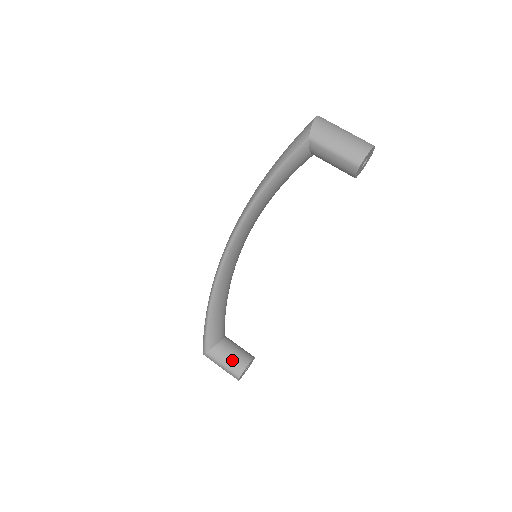
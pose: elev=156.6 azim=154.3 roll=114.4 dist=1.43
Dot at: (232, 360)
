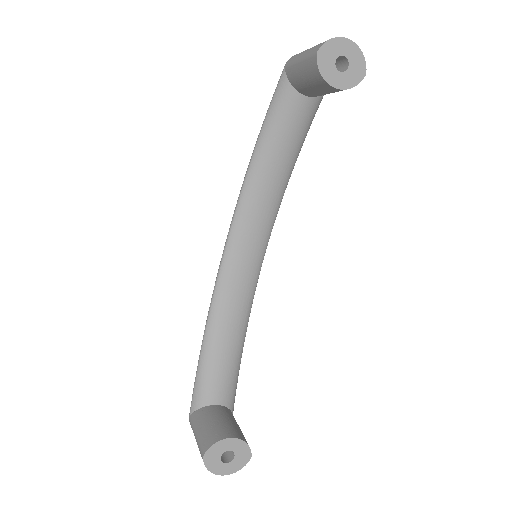
Dot at: (208, 428)
